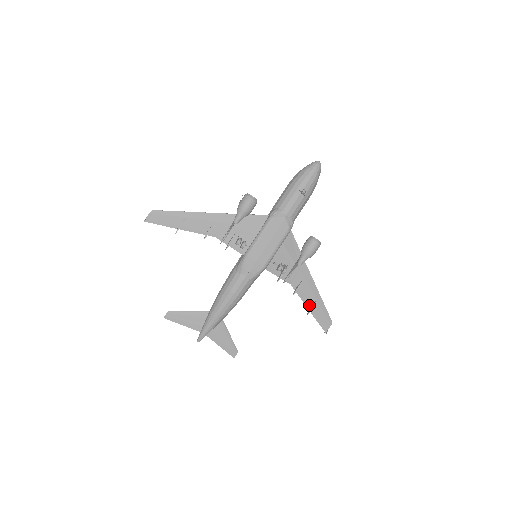
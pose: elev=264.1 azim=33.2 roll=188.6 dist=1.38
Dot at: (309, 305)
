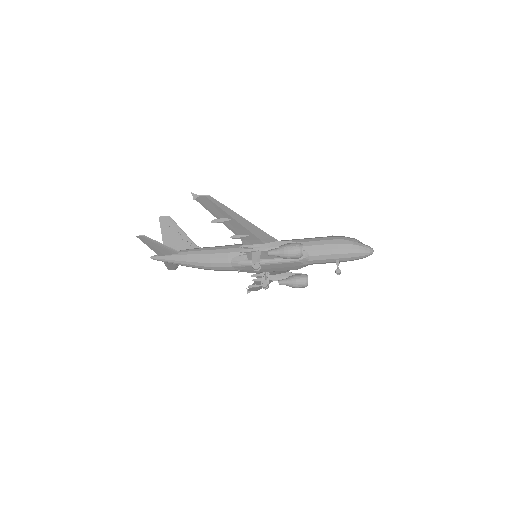
Dot at: (256, 284)
